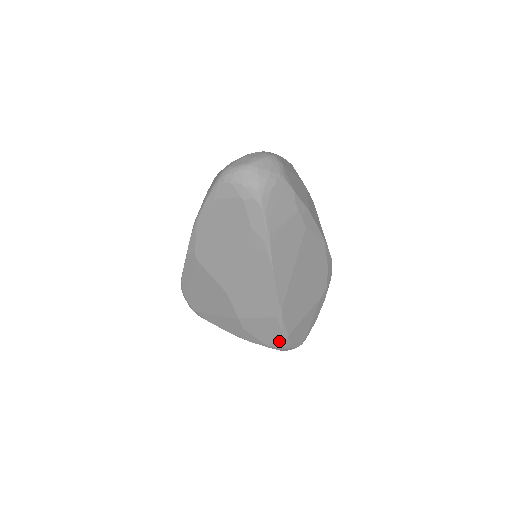
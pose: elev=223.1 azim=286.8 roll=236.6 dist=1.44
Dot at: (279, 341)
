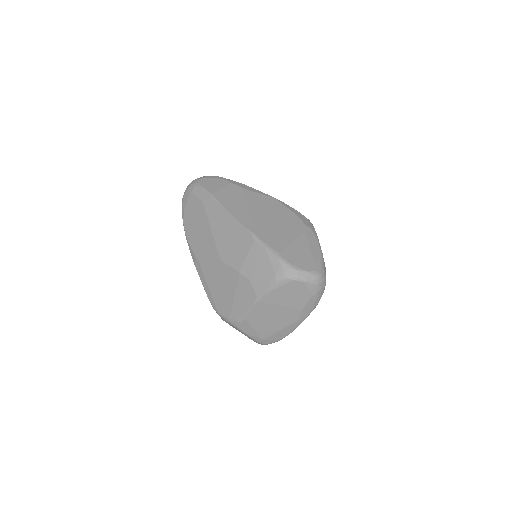
Dot at: (276, 264)
